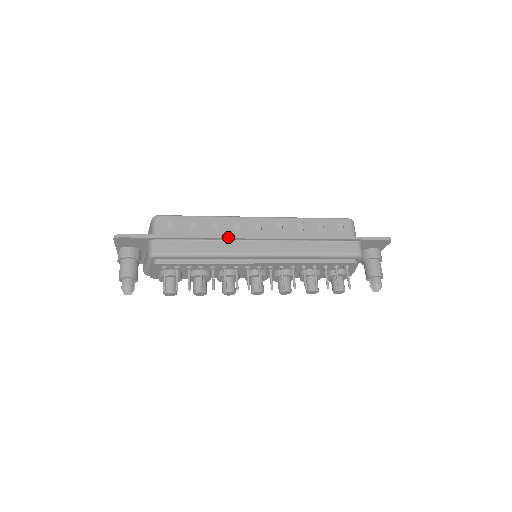
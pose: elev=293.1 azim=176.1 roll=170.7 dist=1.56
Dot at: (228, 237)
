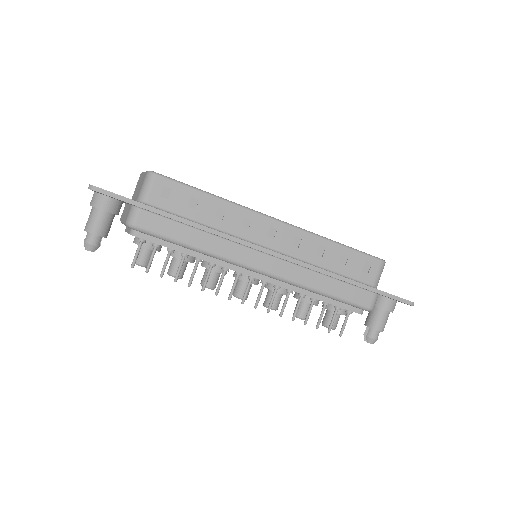
Dot at: (229, 238)
